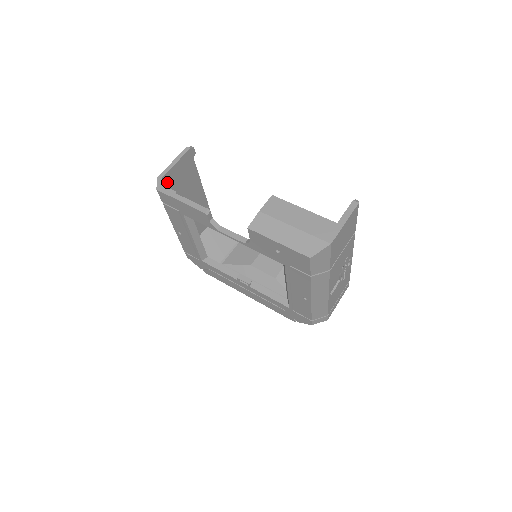
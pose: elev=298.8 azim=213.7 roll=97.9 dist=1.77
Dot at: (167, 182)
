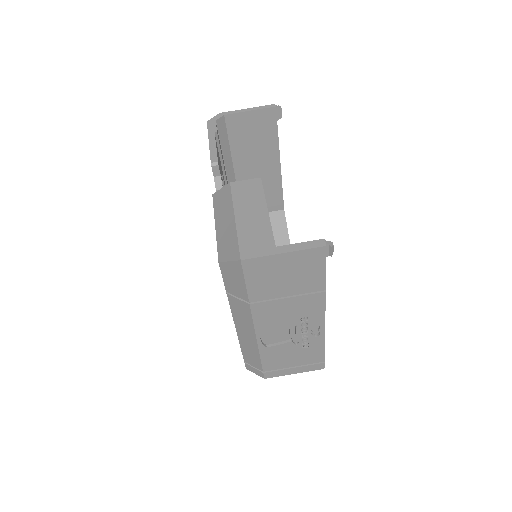
Dot at: (230, 125)
